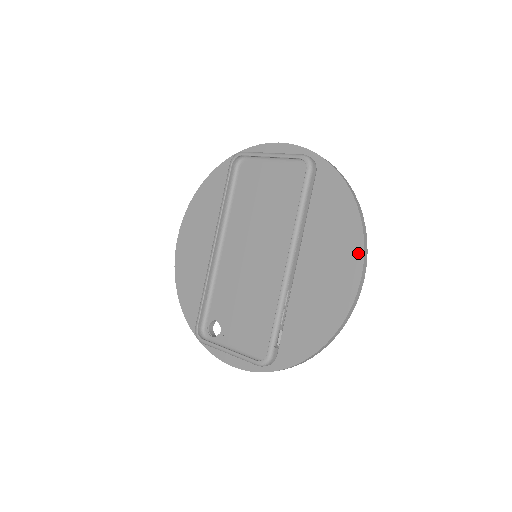
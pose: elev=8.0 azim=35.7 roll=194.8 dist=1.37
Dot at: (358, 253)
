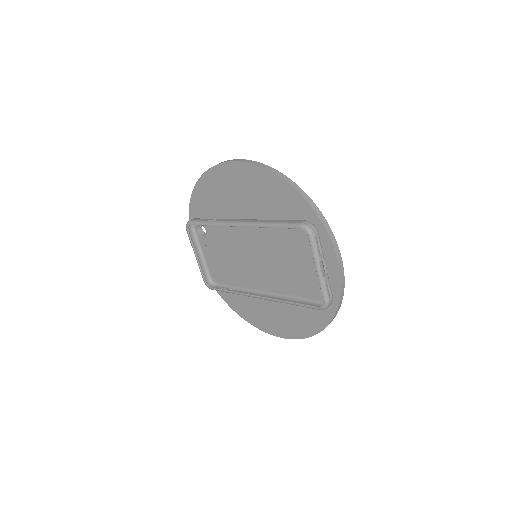
Dot at: (290, 336)
